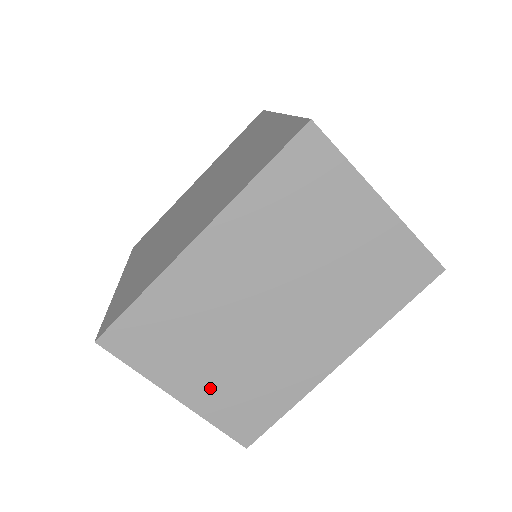
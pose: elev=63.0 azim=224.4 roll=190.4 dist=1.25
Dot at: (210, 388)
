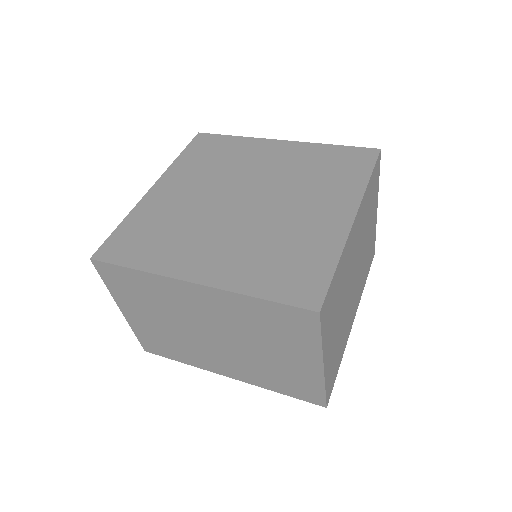
Dot at: (144, 323)
